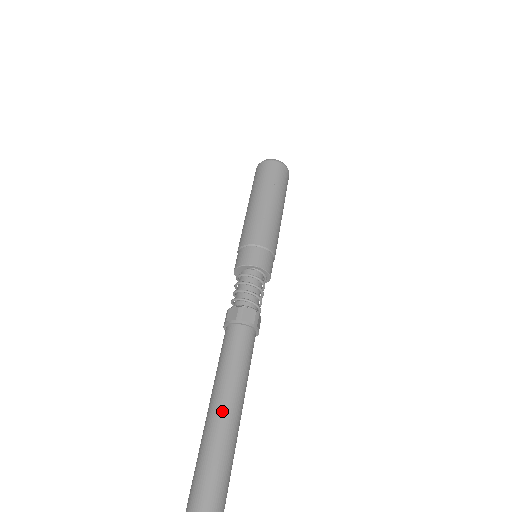
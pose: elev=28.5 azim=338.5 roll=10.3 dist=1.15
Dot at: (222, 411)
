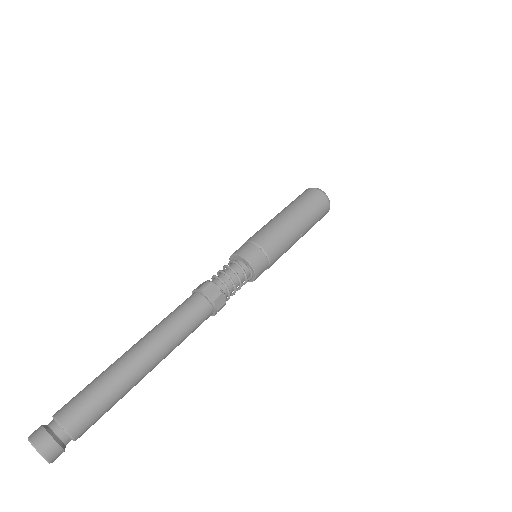
Dot at: (150, 357)
